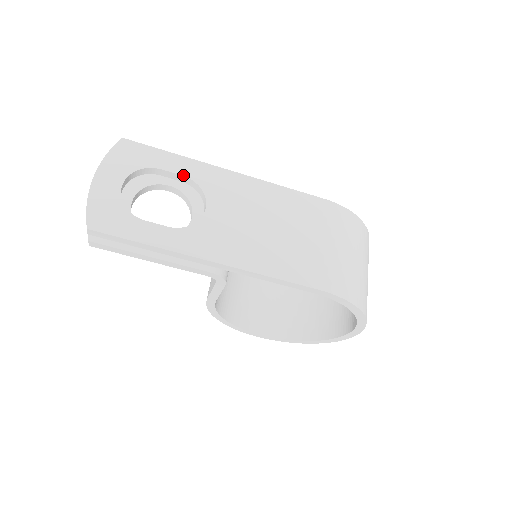
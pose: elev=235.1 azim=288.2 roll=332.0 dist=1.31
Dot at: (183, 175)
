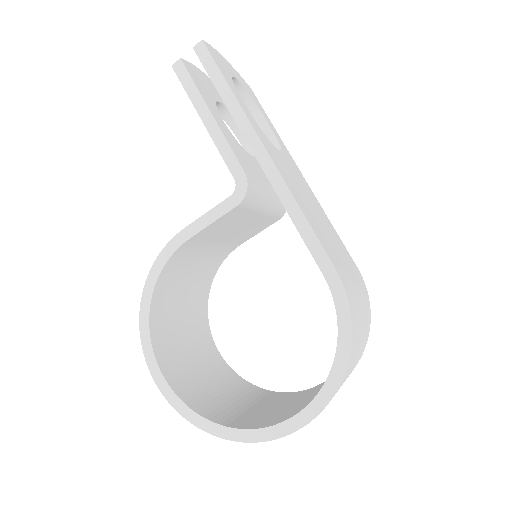
Dot at: (274, 133)
